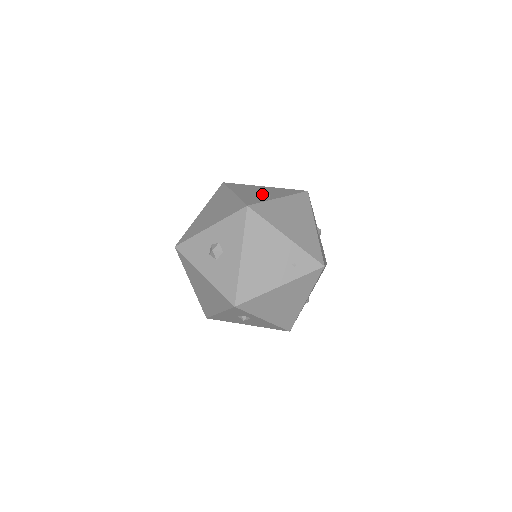
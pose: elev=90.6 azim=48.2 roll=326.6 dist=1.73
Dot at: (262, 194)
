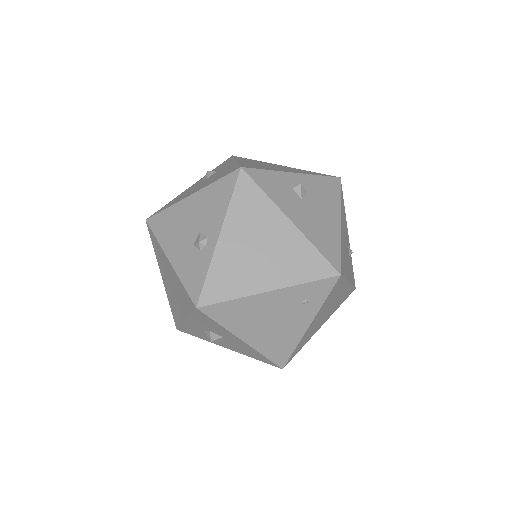
Dot at: (196, 245)
